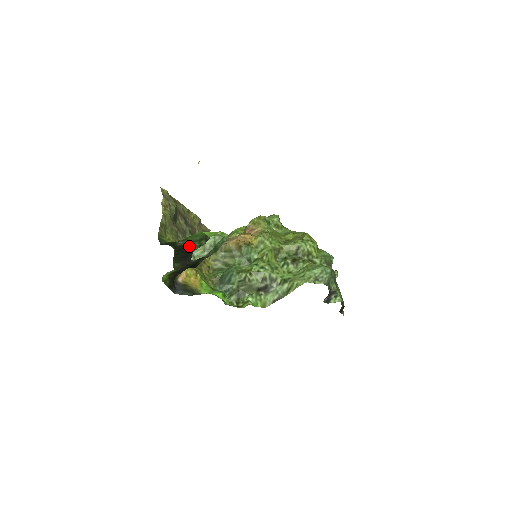
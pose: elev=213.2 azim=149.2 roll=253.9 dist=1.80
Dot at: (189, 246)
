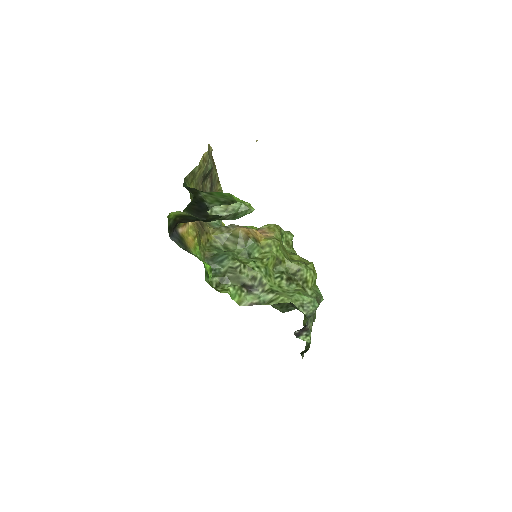
Dot at: (209, 202)
